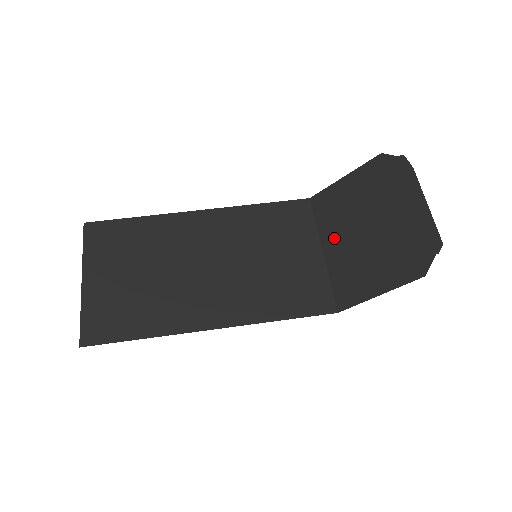
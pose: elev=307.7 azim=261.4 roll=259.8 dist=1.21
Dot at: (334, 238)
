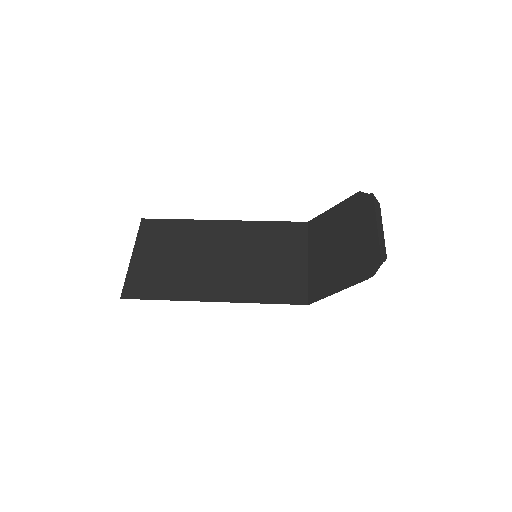
Dot at: (317, 251)
